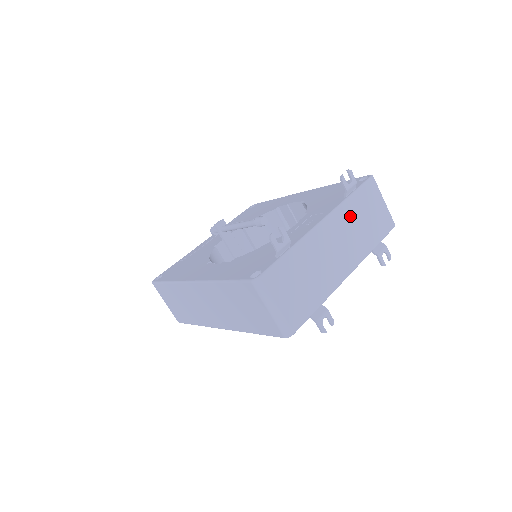
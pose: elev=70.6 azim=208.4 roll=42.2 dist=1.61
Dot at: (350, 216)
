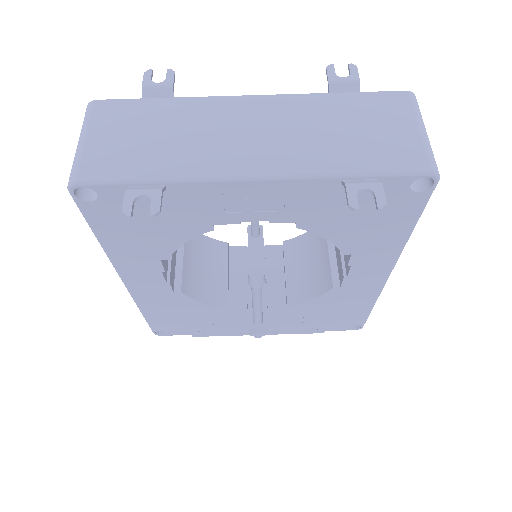
Dot at: (315, 112)
